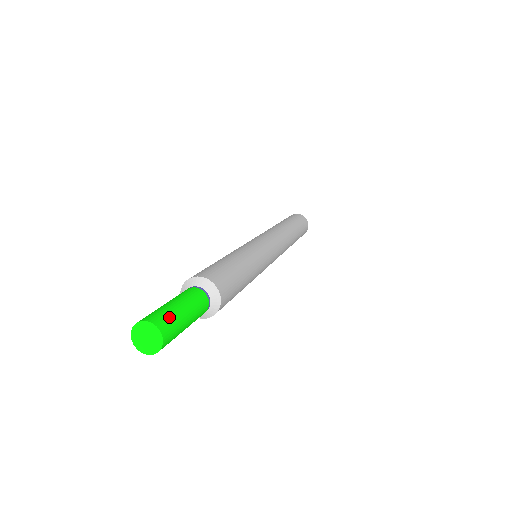
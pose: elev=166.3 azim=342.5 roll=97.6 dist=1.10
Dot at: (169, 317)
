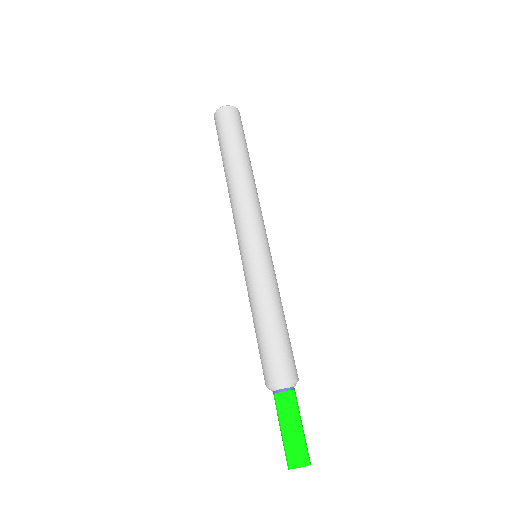
Dot at: occluded
